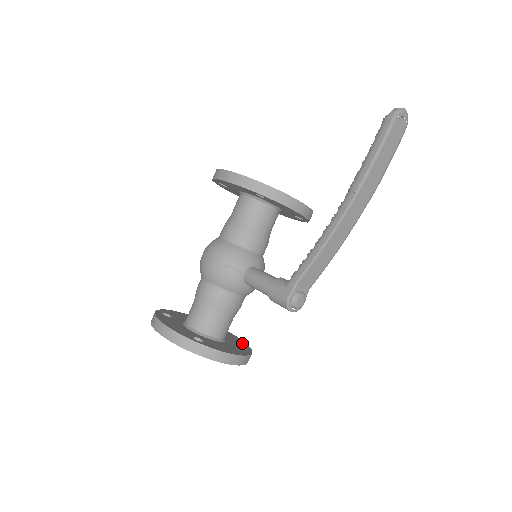
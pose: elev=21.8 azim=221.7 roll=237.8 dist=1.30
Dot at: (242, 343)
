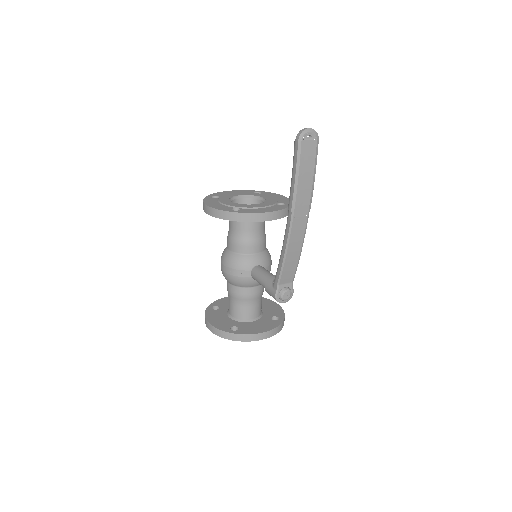
Dot at: (278, 311)
